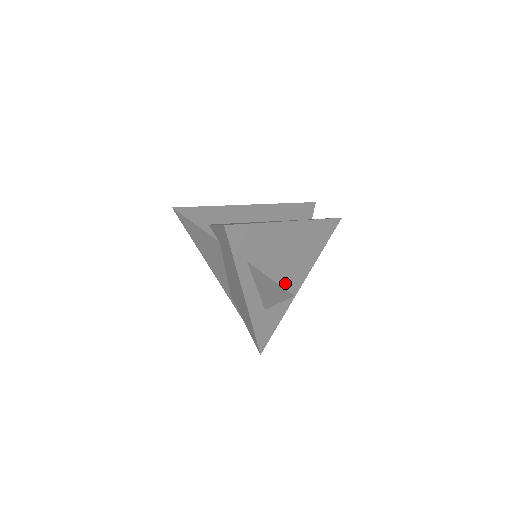
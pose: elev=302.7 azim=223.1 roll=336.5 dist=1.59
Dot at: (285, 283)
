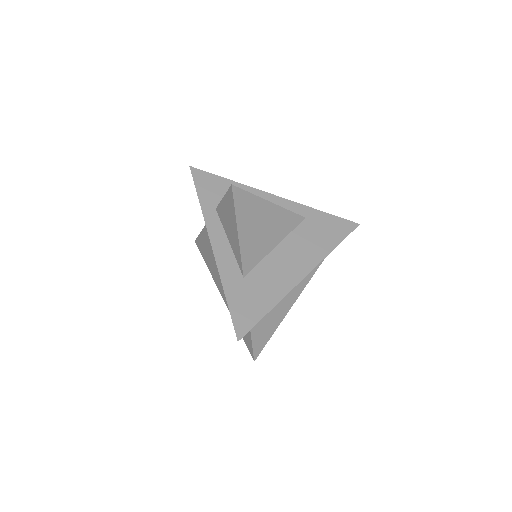
Dot at: occluded
